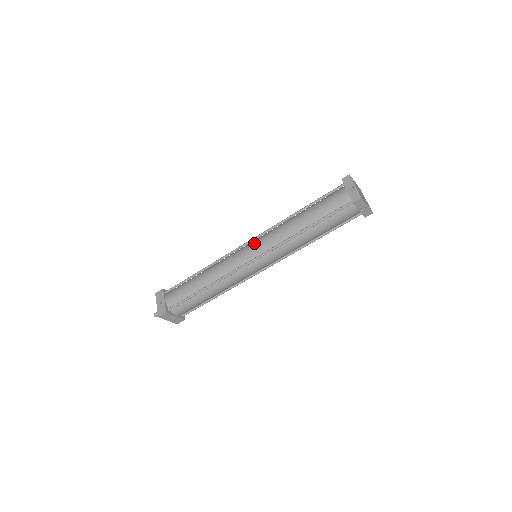
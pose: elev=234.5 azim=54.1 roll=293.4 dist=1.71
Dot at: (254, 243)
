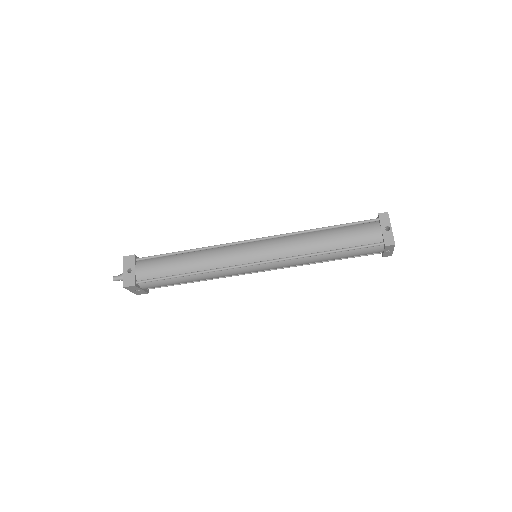
Dot at: (262, 245)
